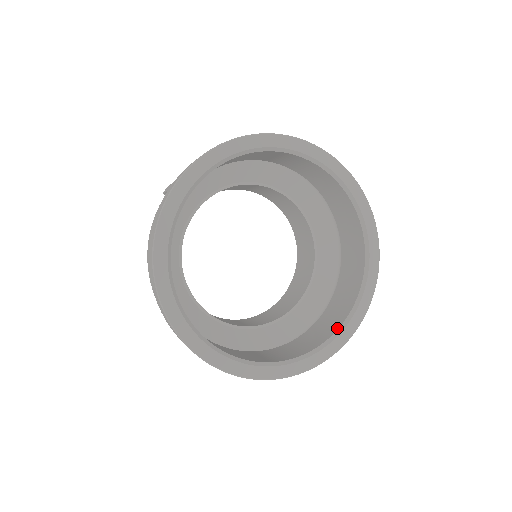
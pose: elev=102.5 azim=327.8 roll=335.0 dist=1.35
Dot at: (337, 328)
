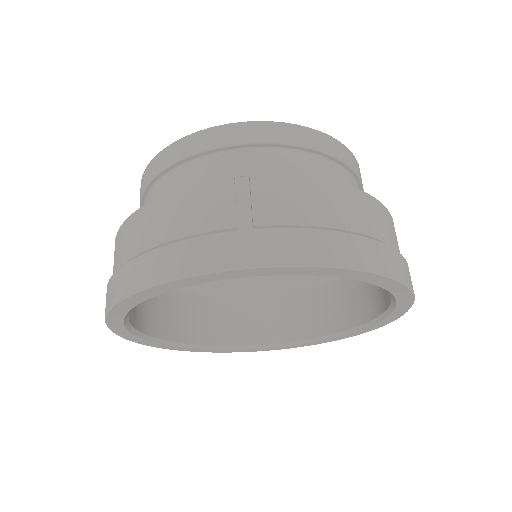
Dot at: (246, 344)
